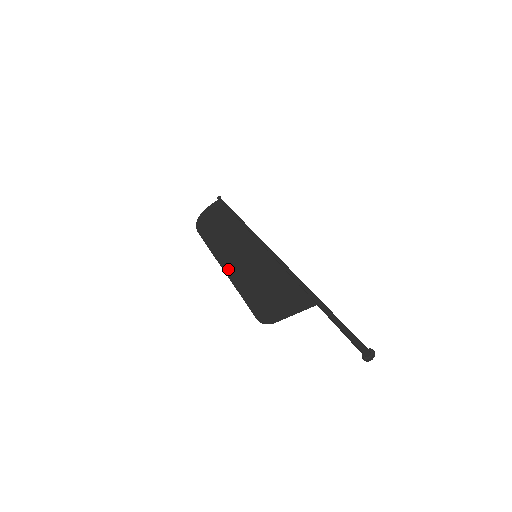
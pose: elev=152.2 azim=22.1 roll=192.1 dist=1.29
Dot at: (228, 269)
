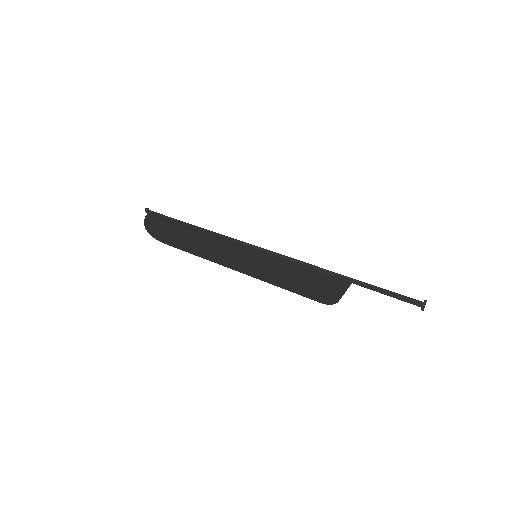
Dot at: (244, 270)
